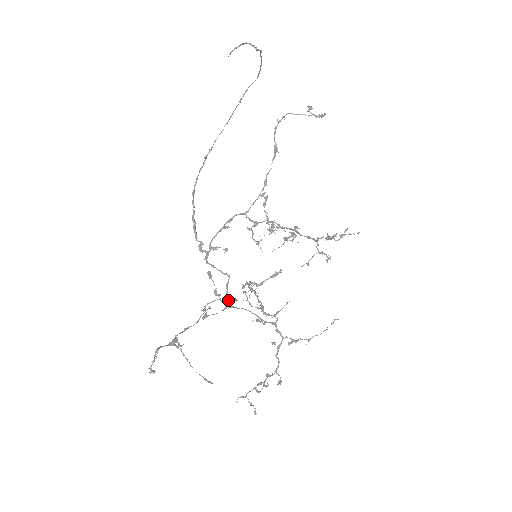
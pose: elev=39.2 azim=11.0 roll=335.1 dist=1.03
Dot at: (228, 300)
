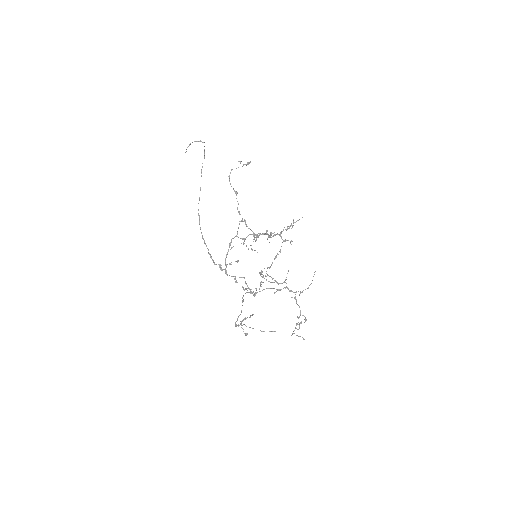
Dot at: (251, 291)
